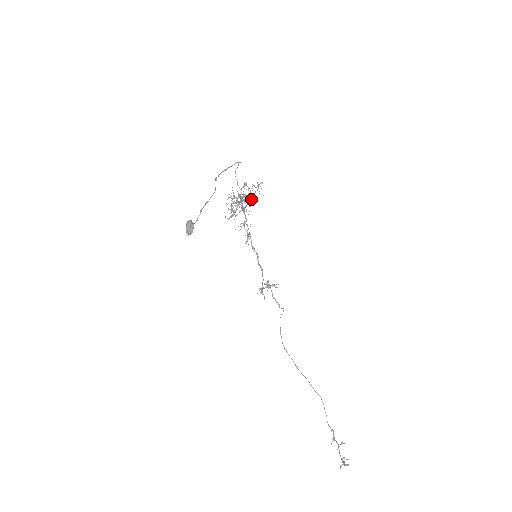
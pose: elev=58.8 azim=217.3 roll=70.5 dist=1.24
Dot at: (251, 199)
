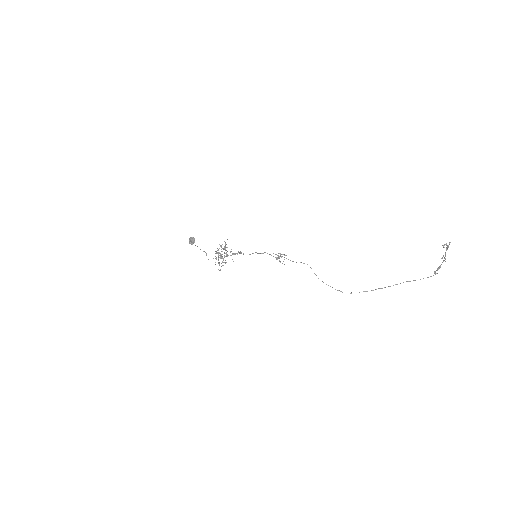
Dot at: (225, 247)
